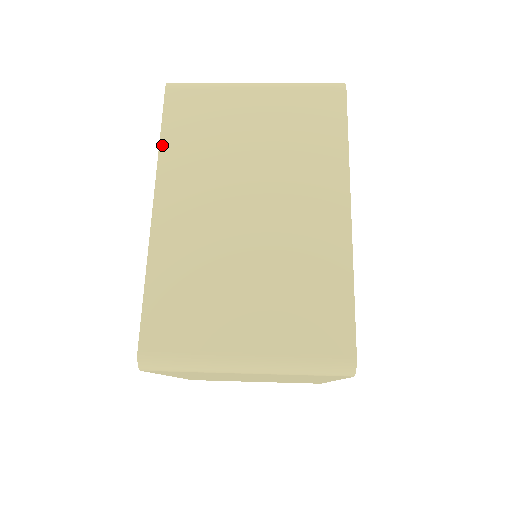
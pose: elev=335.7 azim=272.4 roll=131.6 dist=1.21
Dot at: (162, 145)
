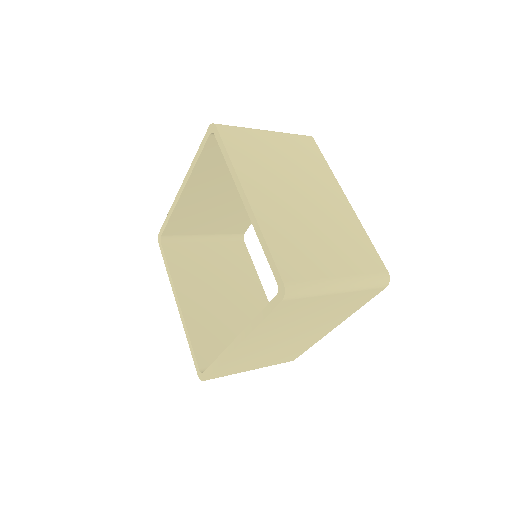
Dot at: (232, 159)
